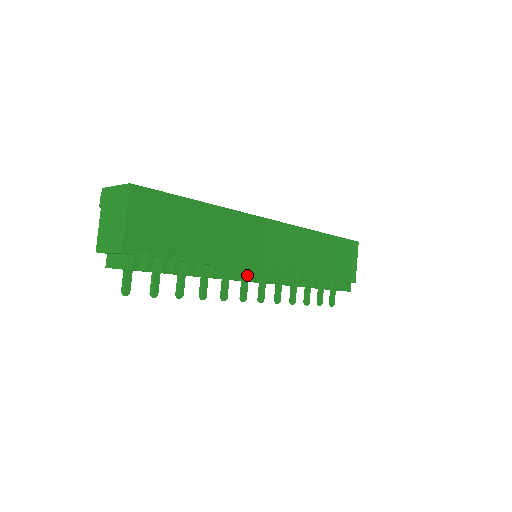
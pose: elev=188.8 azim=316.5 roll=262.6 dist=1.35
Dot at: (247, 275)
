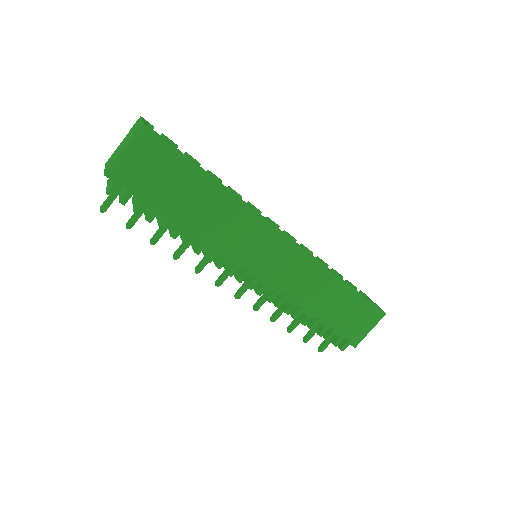
Dot at: (229, 265)
